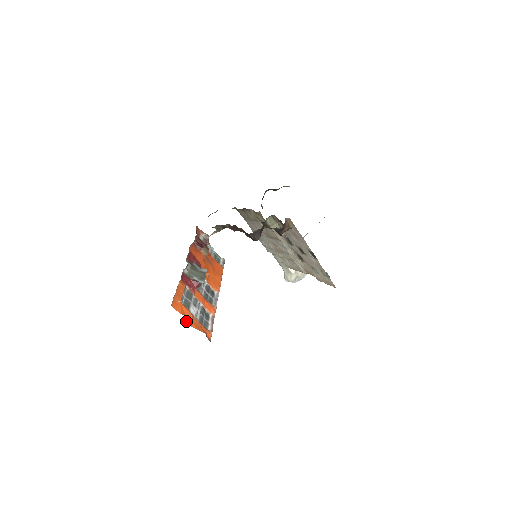
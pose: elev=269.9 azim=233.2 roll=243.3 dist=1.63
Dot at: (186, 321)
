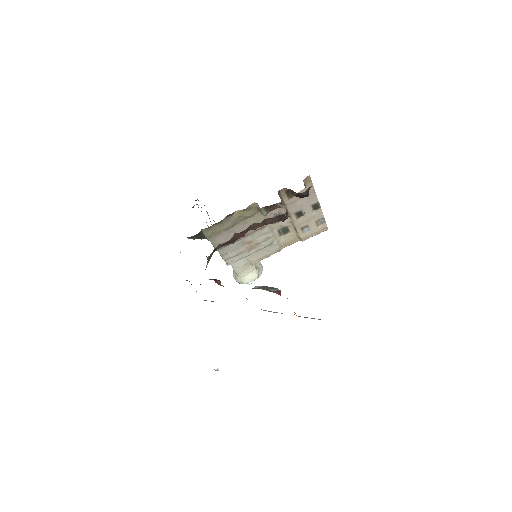
Dot at: occluded
